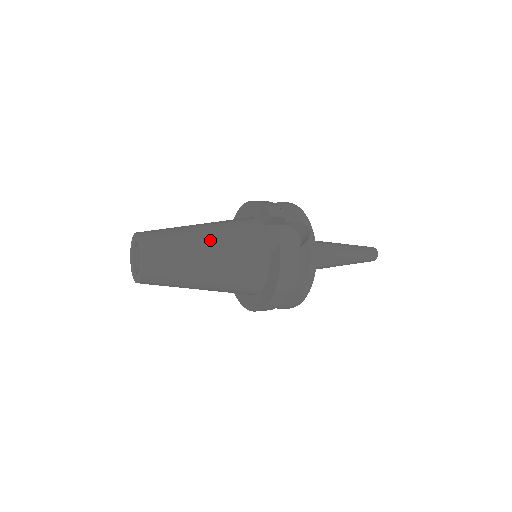
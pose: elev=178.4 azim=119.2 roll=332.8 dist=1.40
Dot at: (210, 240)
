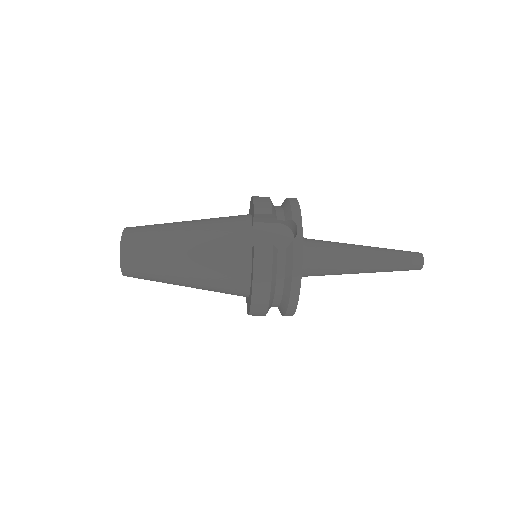
Dot at: (188, 237)
